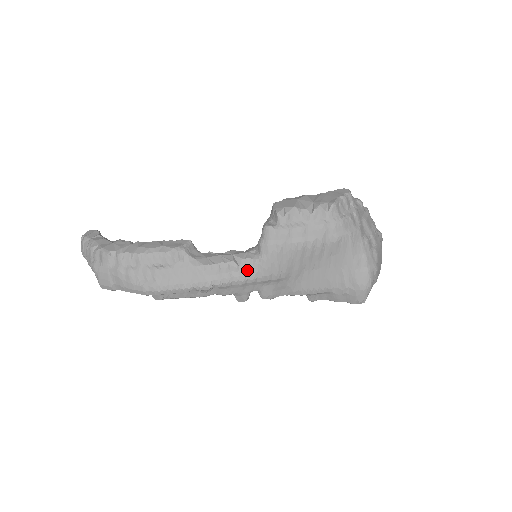
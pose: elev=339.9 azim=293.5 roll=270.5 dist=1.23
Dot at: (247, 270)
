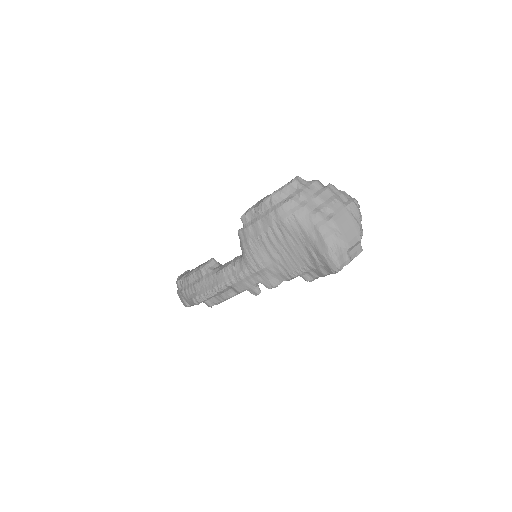
Dot at: (240, 268)
